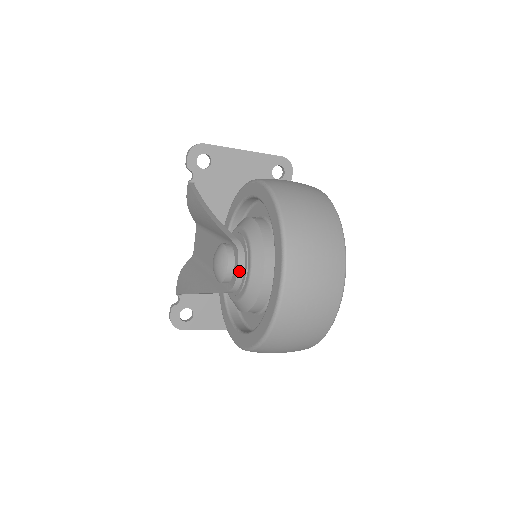
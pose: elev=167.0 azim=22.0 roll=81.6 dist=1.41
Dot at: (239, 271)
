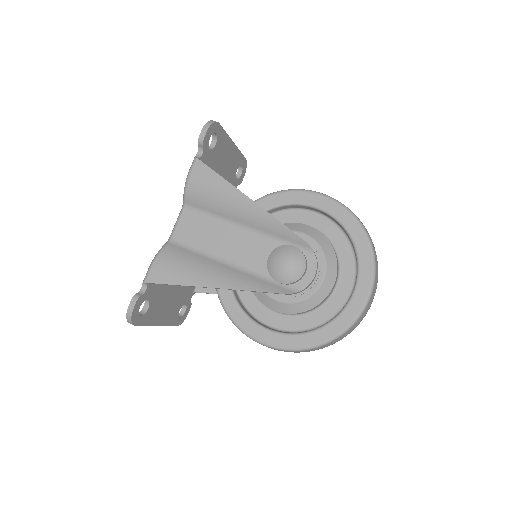
Dot at: (315, 276)
